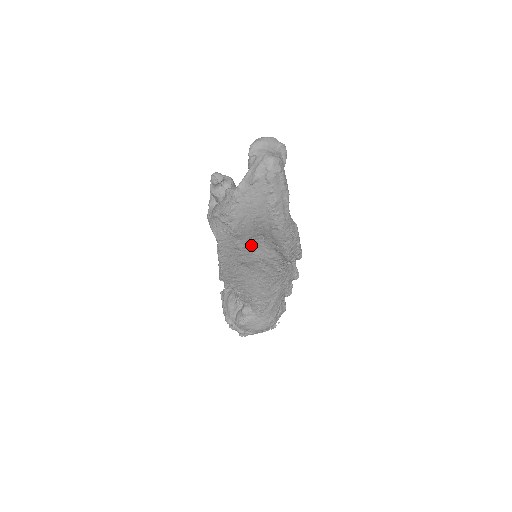
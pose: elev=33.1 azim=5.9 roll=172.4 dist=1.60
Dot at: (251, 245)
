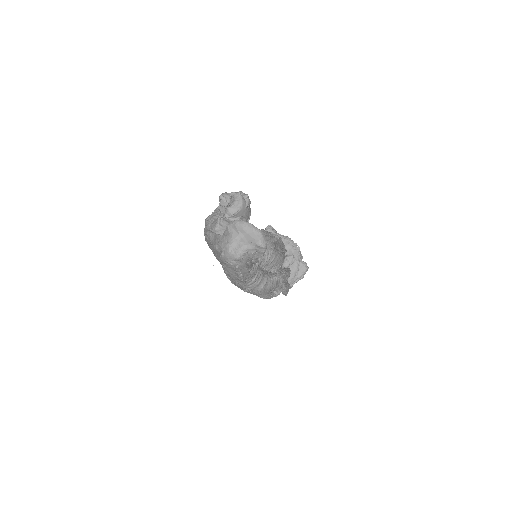
Dot at: occluded
